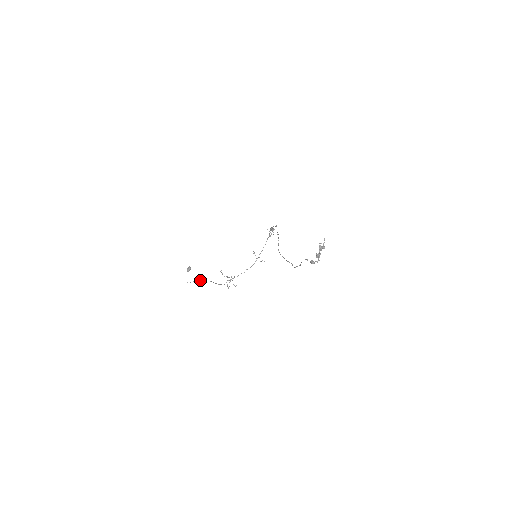
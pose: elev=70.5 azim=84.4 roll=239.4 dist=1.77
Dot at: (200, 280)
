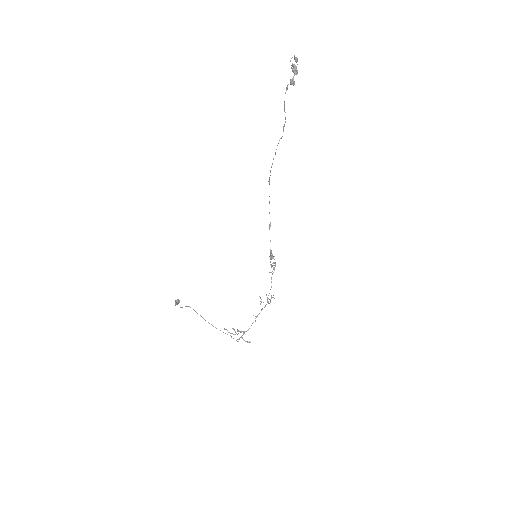
Dot at: (194, 310)
